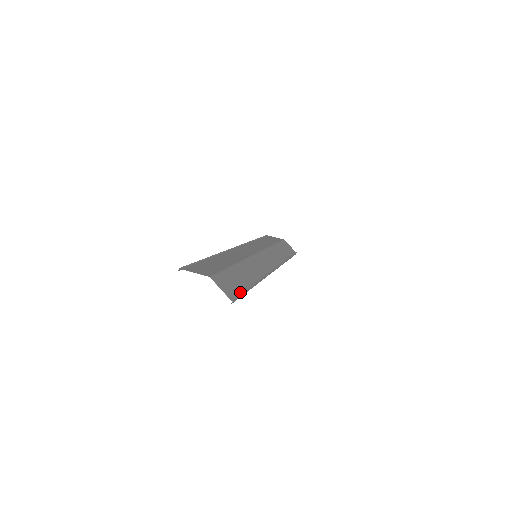
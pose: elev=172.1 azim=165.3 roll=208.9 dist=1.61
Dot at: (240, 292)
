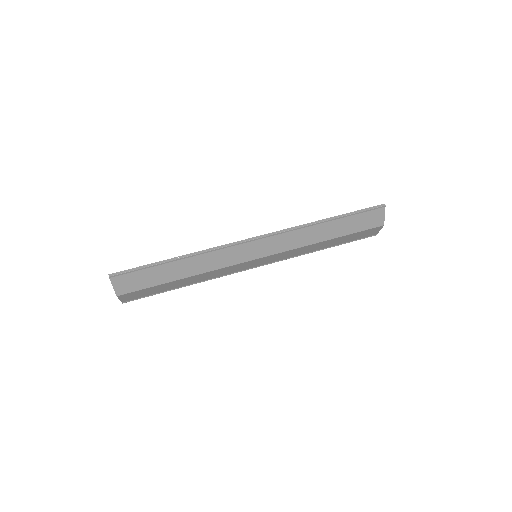
Dot at: (147, 296)
